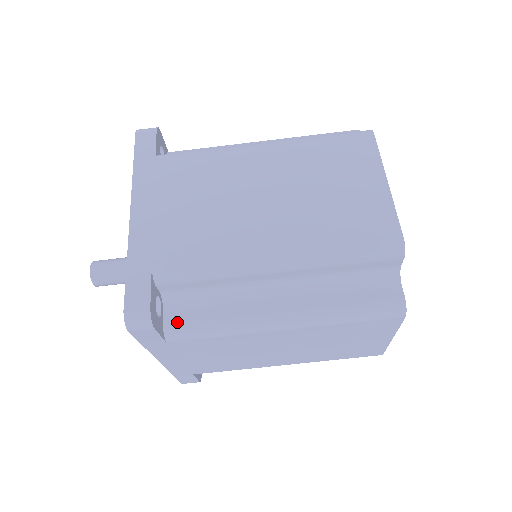
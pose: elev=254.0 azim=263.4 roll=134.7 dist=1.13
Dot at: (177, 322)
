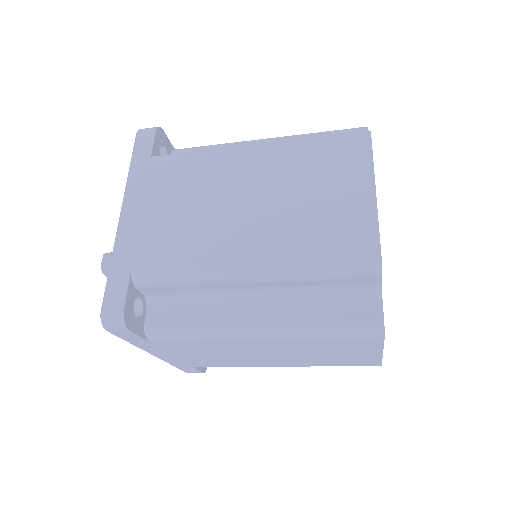
Dot at: occluded
